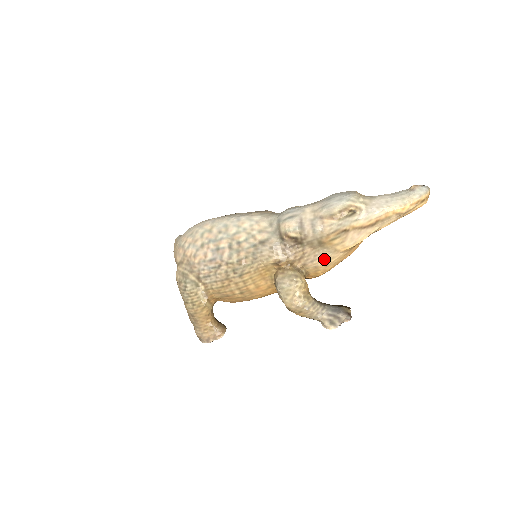
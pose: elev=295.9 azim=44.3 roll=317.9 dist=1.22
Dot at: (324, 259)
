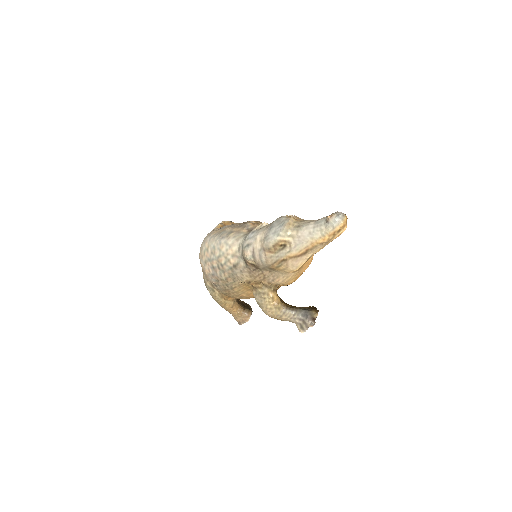
Dot at: (281, 278)
